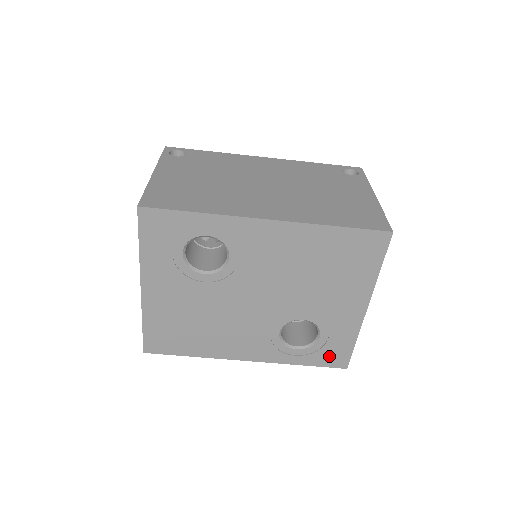
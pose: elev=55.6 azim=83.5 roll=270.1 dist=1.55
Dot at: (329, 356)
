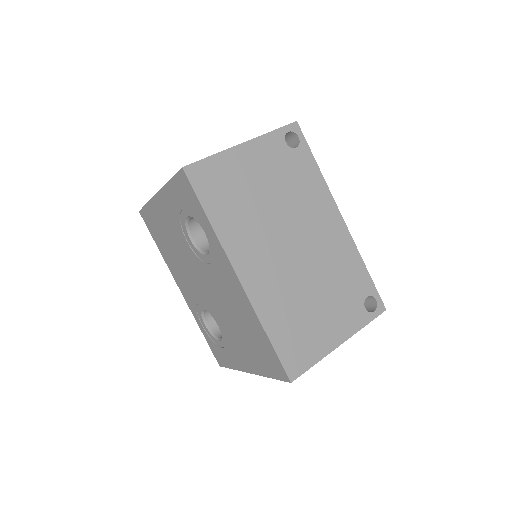
Dot at: (216, 351)
